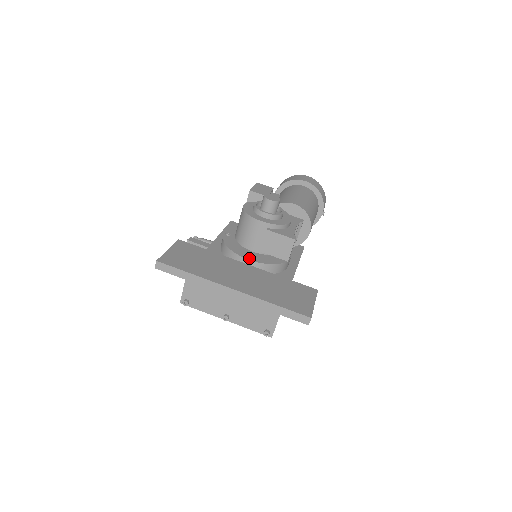
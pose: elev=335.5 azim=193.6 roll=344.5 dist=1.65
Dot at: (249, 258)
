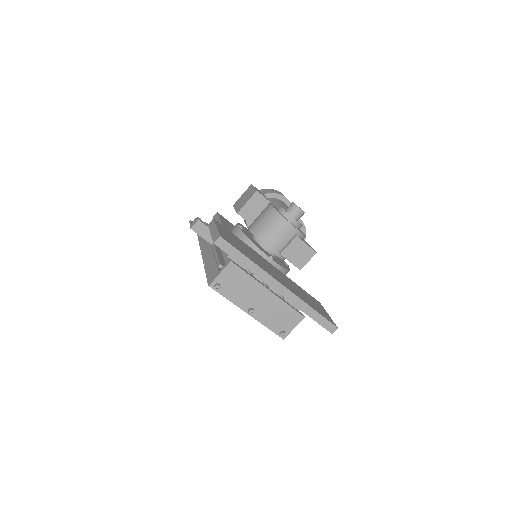
Dot at: (272, 258)
